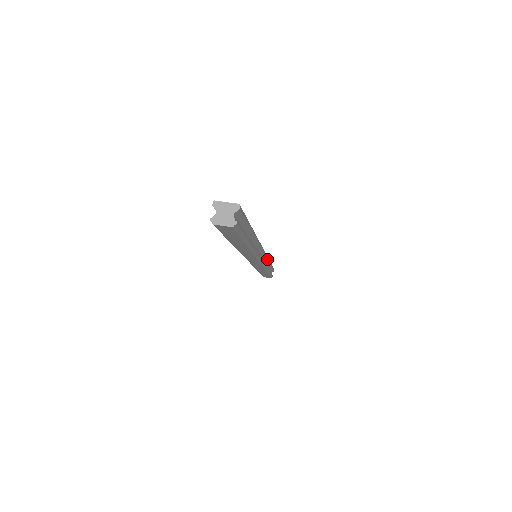
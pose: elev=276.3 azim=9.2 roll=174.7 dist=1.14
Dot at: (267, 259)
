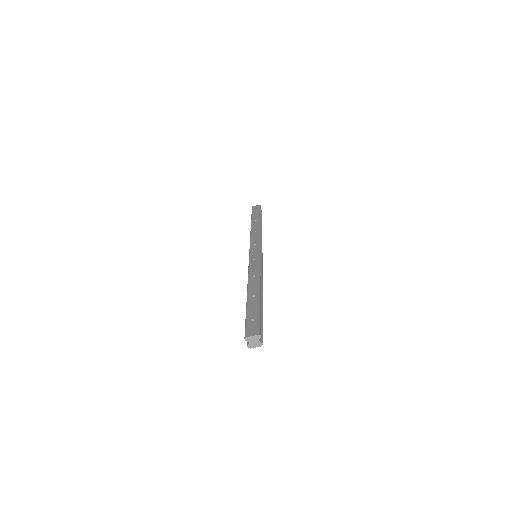
Dot at: (260, 238)
